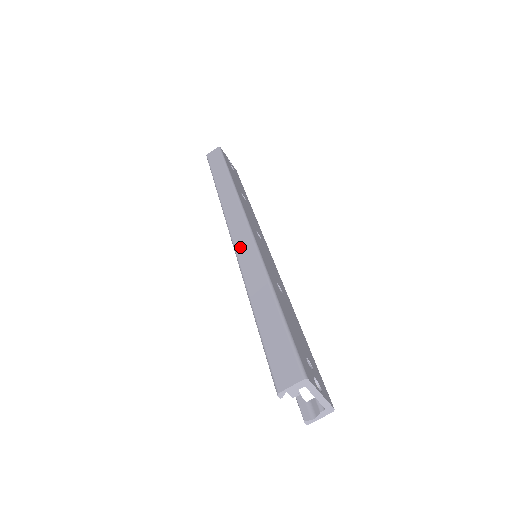
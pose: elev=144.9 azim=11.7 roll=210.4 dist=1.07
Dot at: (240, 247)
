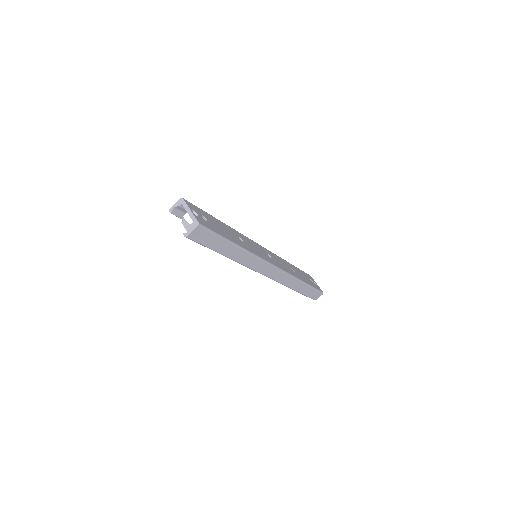
Dot at: occluded
